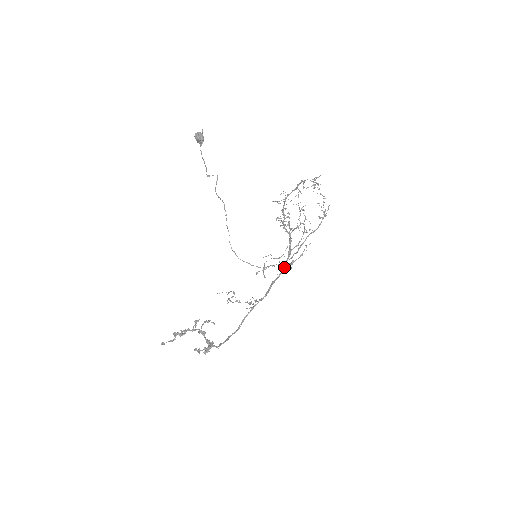
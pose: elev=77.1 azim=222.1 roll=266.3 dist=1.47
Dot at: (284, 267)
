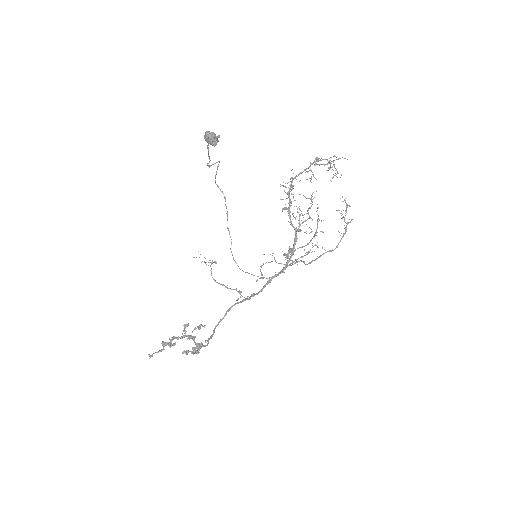
Dot at: (285, 268)
